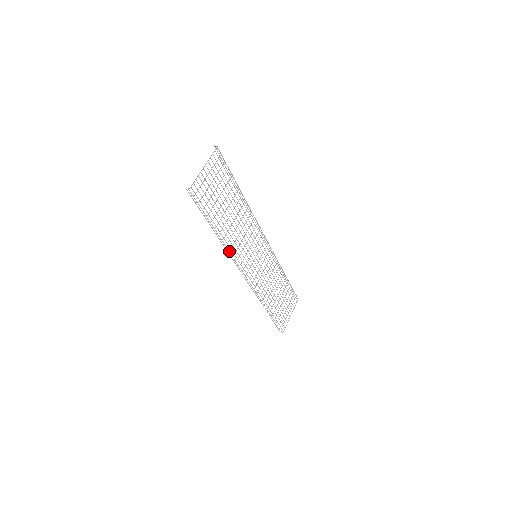
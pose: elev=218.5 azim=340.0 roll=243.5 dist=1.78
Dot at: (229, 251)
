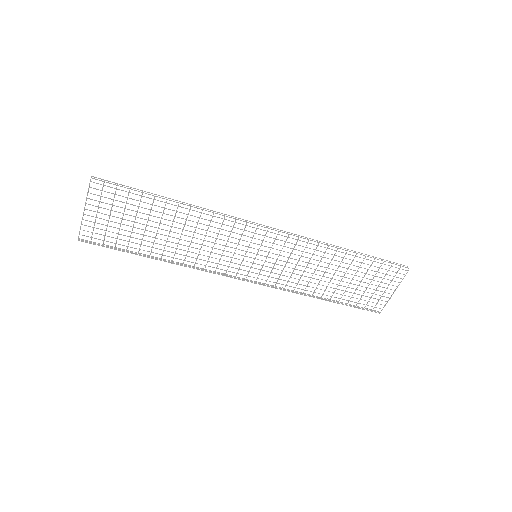
Dot at: (194, 268)
